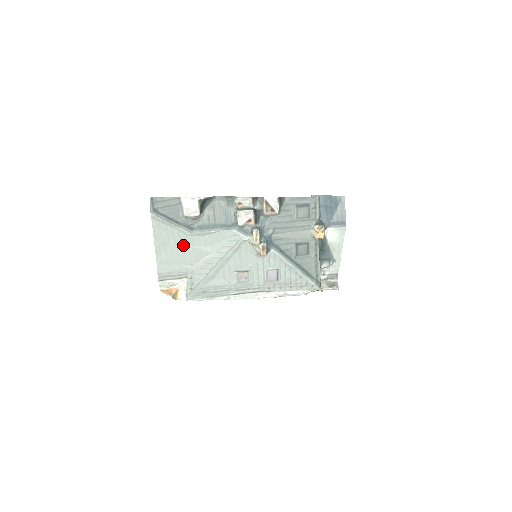
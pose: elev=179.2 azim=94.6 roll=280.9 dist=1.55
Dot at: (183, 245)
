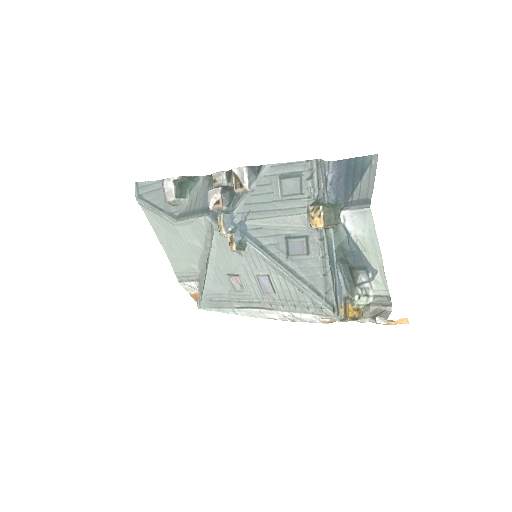
Dot at: (178, 238)
